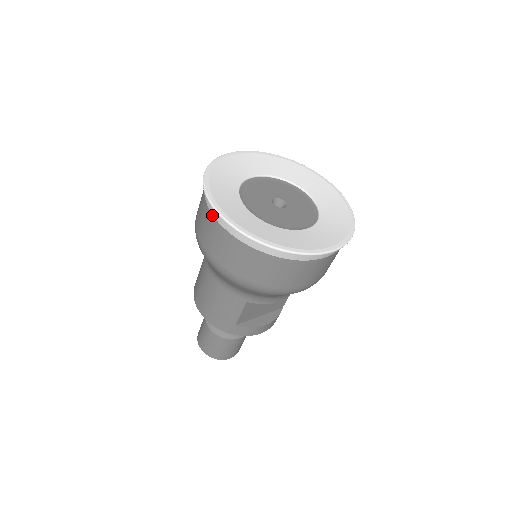
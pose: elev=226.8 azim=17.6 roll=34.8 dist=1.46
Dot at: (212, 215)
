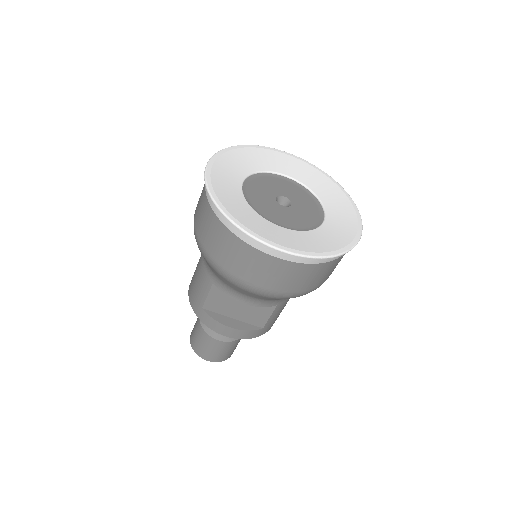
Dot at: occluded
